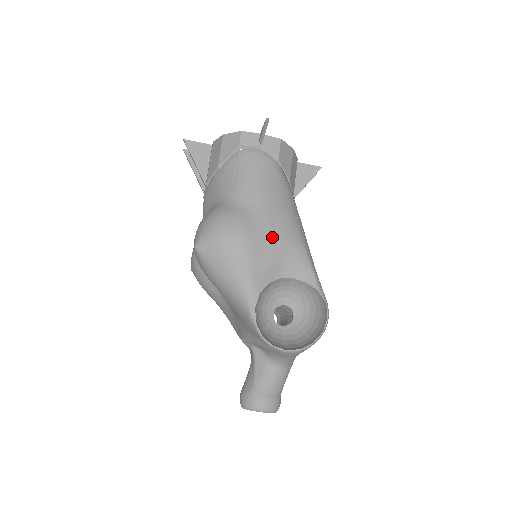
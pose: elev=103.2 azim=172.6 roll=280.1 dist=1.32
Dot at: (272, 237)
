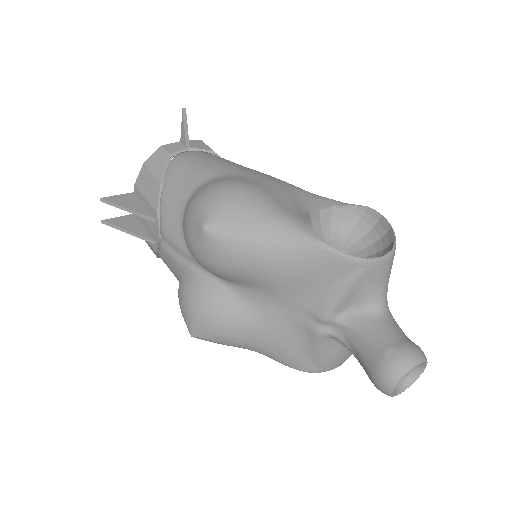
Dot at: (270, 183)
